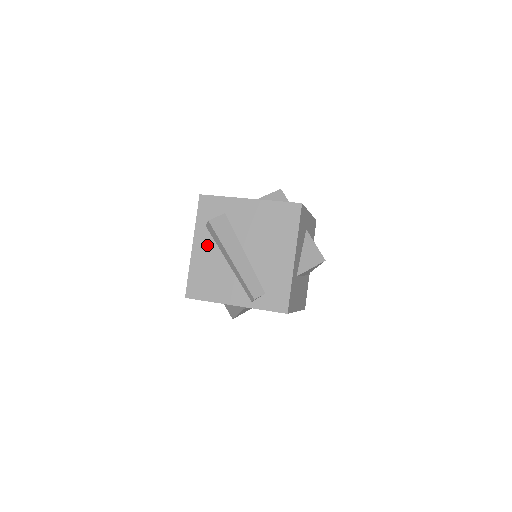
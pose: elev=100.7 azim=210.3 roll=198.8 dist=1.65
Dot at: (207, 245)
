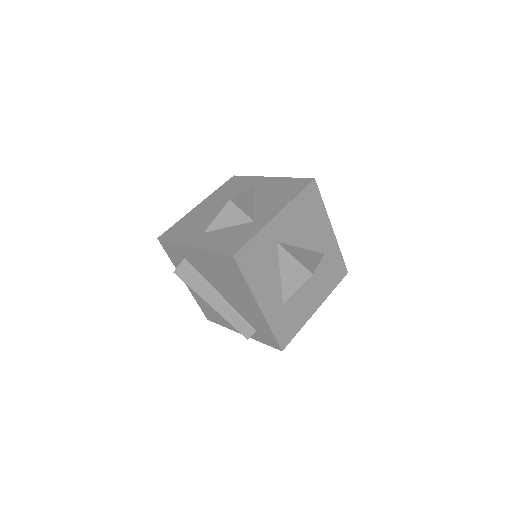
Dot at: occluded
